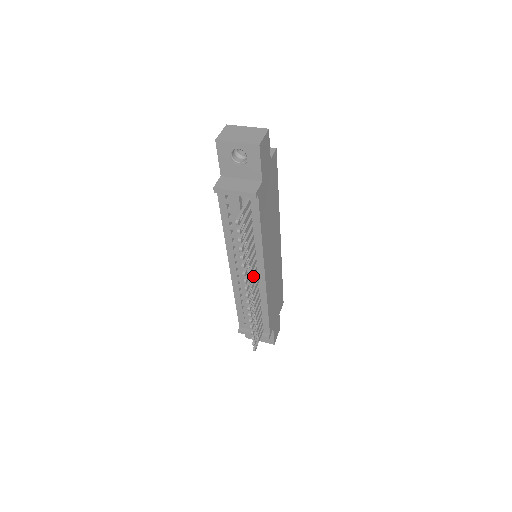
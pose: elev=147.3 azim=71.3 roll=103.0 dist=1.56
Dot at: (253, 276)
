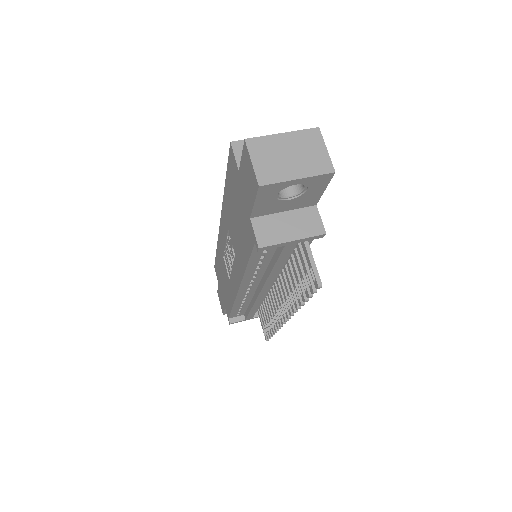
Dot at: occluded
